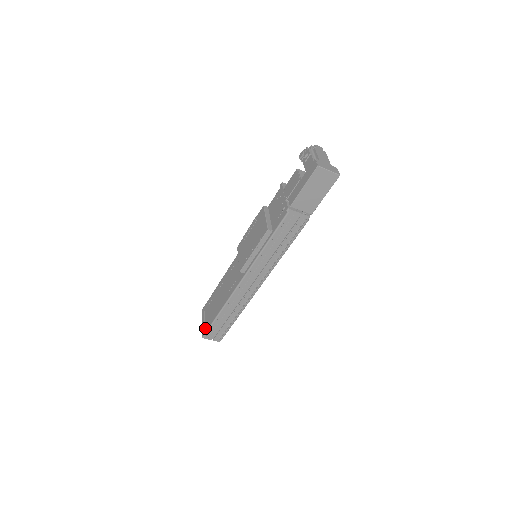
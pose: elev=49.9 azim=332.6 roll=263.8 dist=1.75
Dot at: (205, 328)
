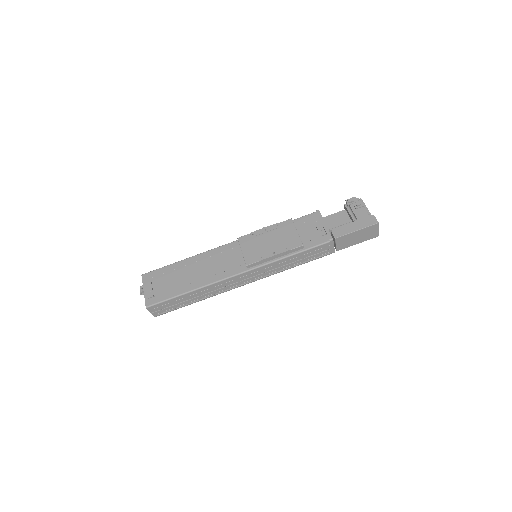
Dot at: (154, 299)
